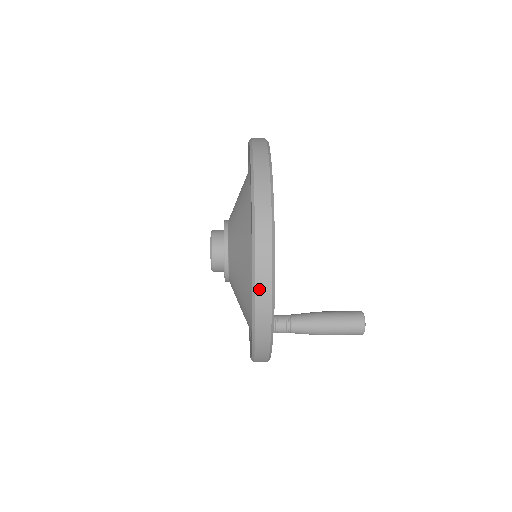
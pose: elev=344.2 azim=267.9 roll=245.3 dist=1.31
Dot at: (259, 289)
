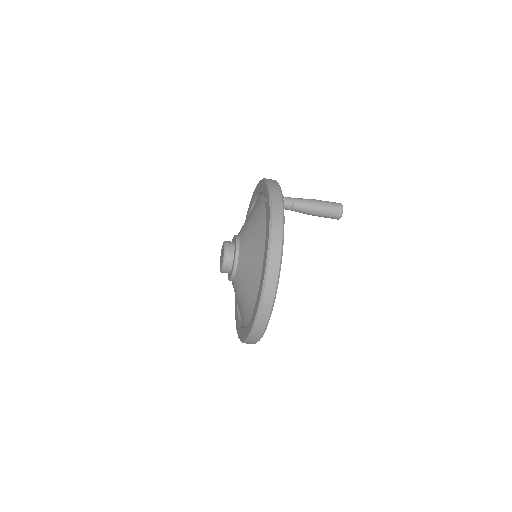
Dot at: (268, 179)
